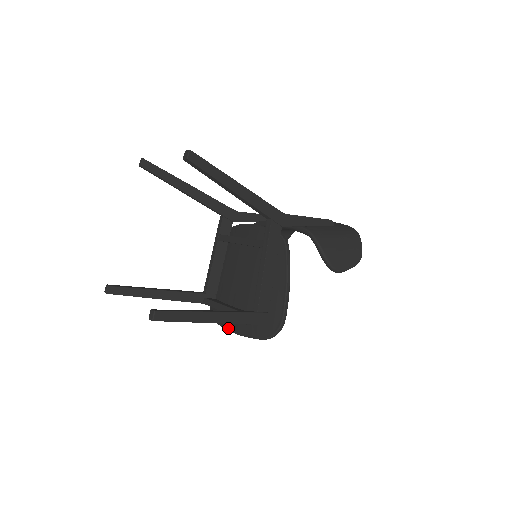
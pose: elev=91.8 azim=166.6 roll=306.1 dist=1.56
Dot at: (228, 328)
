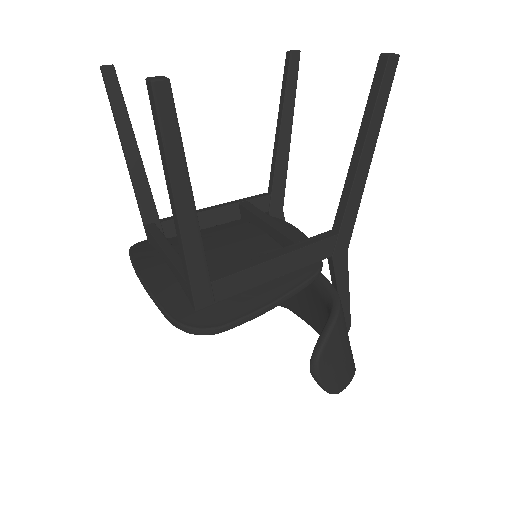
Dot at: (140, 269)
